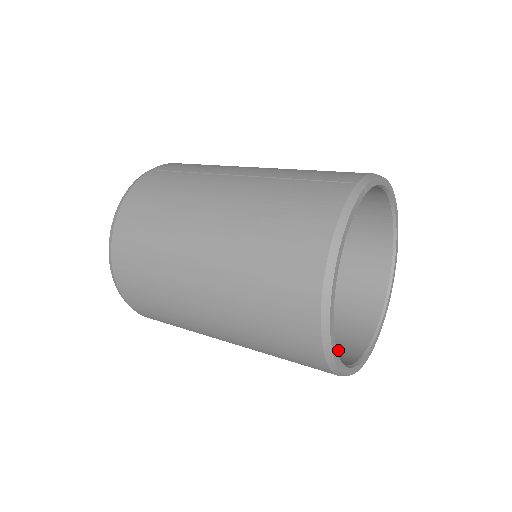
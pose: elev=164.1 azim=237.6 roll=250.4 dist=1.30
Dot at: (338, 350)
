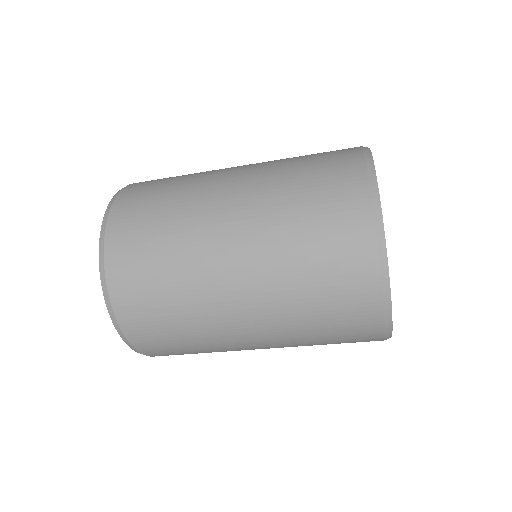
Dot at: occluded
